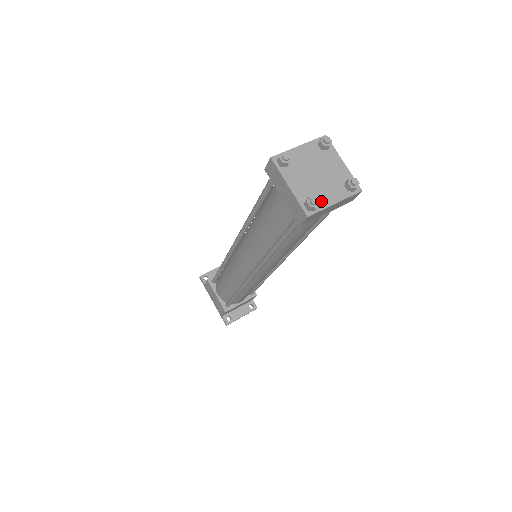
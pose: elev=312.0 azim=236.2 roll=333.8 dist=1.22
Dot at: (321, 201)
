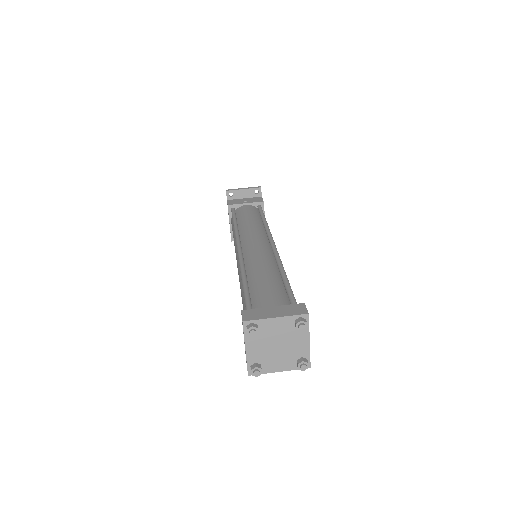
Dot at: (267, 367)
